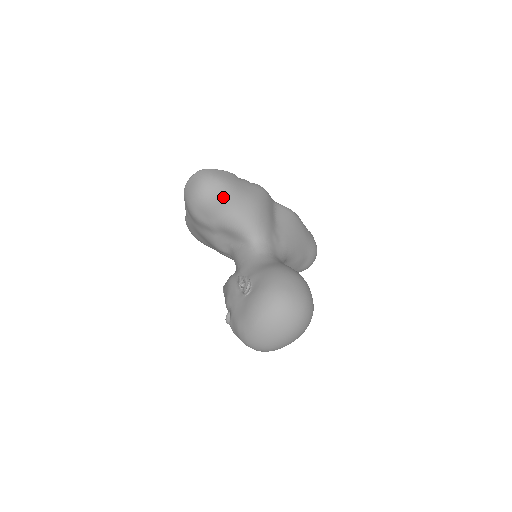
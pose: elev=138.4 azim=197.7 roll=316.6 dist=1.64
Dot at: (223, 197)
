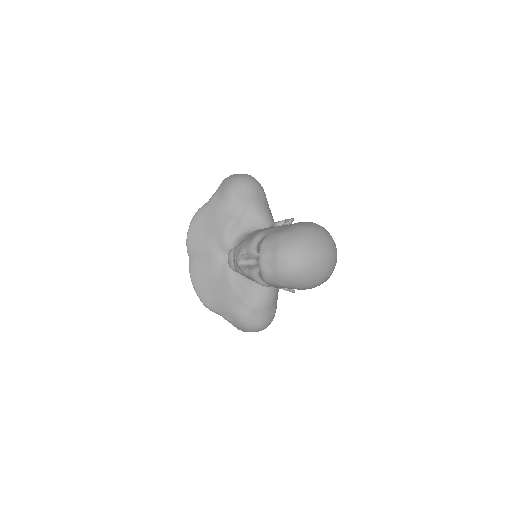
Dot at: (261, 191)
